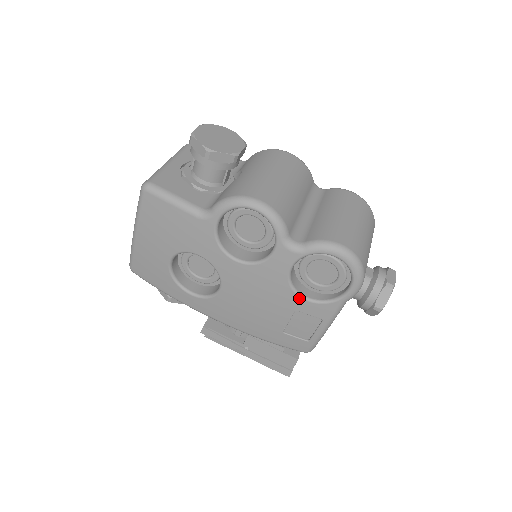
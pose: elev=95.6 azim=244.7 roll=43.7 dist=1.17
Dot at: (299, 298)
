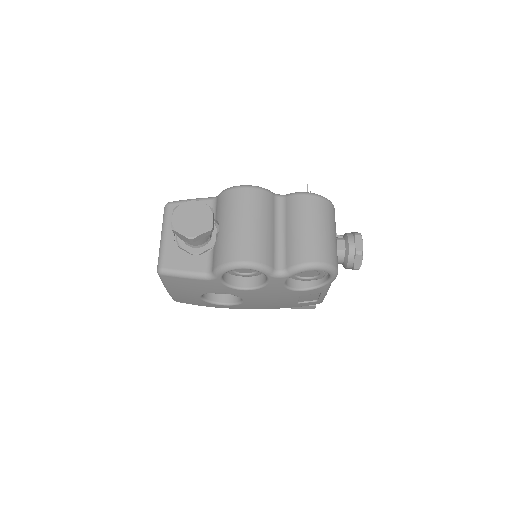
Dot at: (299, 291)
